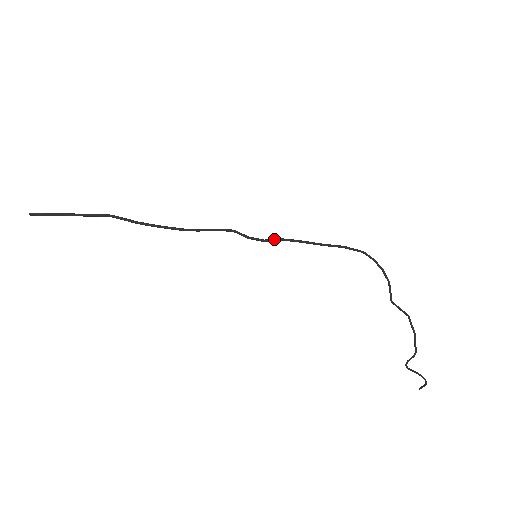
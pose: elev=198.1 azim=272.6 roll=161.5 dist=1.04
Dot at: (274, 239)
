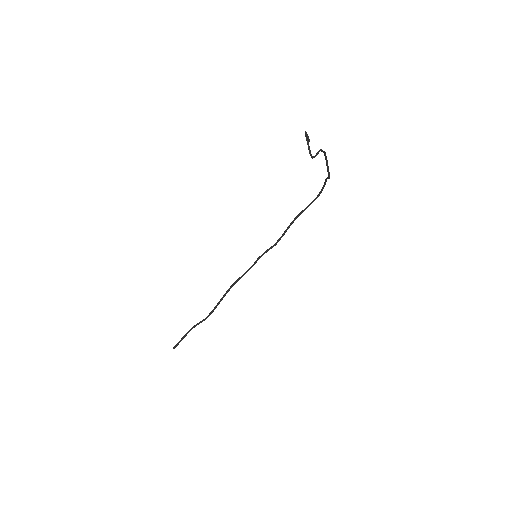
Dot at: (271, 247)
